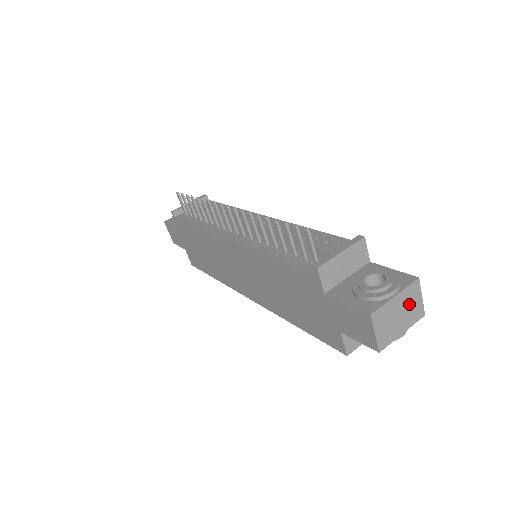
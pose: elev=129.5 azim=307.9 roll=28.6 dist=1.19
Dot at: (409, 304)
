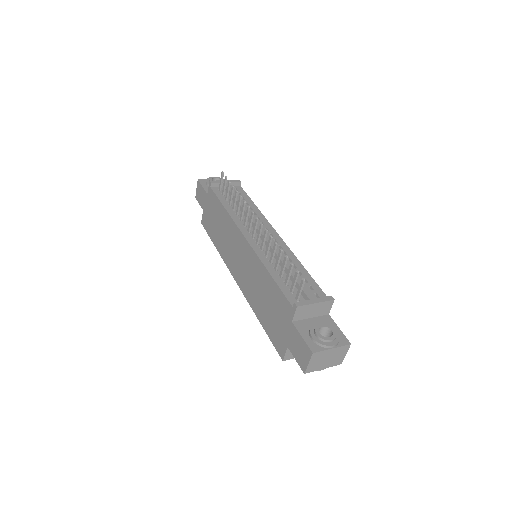
Dot at: (337, 355)
